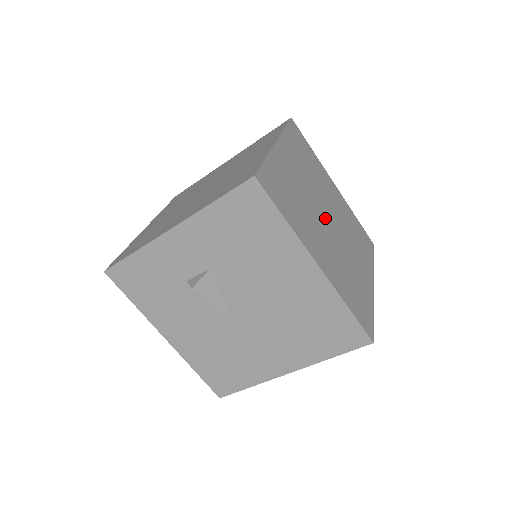
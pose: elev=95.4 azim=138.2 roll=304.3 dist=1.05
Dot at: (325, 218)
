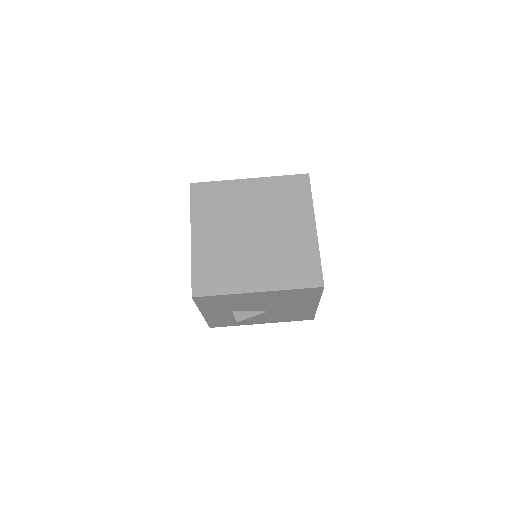
Dot at: (251, 237)
